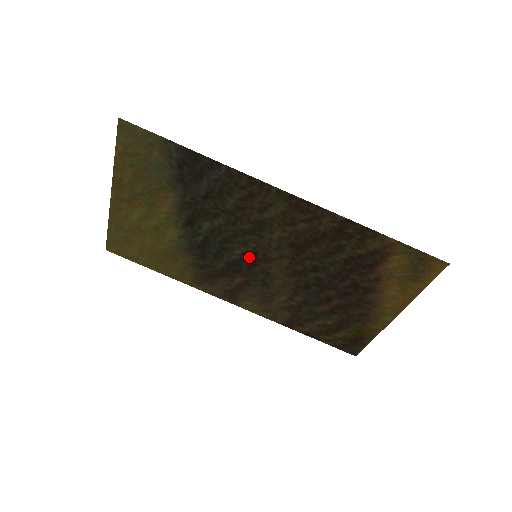
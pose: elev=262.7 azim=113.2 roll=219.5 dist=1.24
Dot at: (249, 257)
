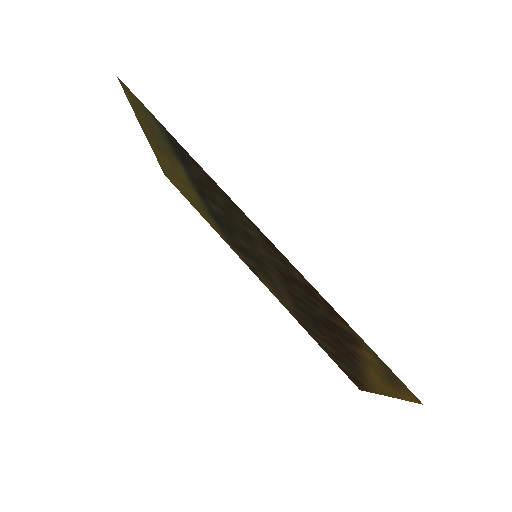
Dot at: (252, 253)
